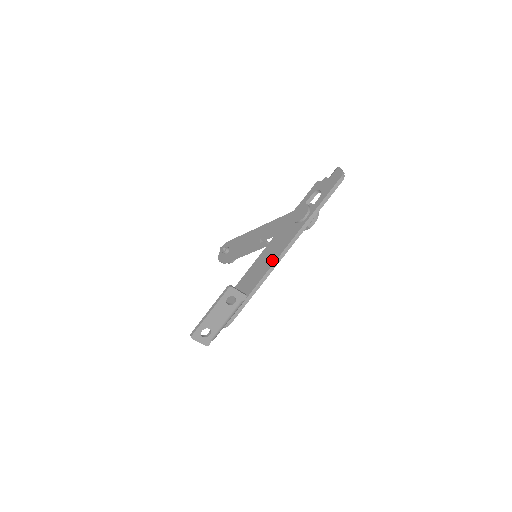
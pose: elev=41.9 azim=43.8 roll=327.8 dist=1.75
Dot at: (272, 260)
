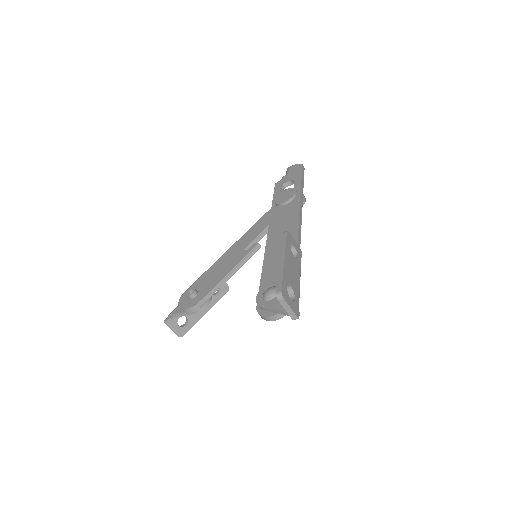
Dot at: (293, 229)
